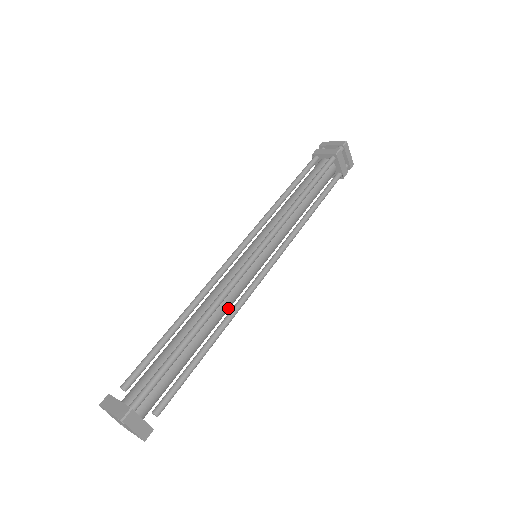
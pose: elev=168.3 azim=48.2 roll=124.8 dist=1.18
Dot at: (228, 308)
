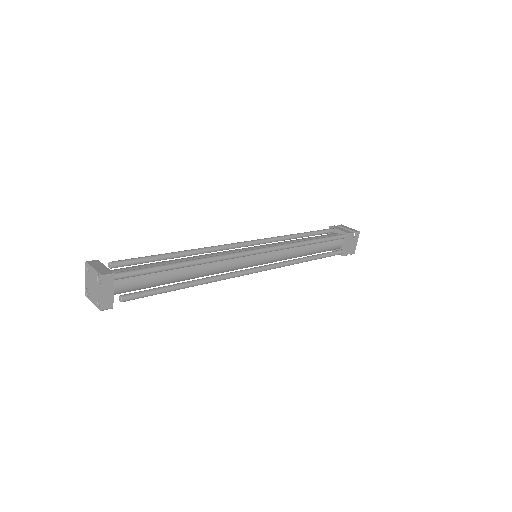
Dot at: (217, 271)
